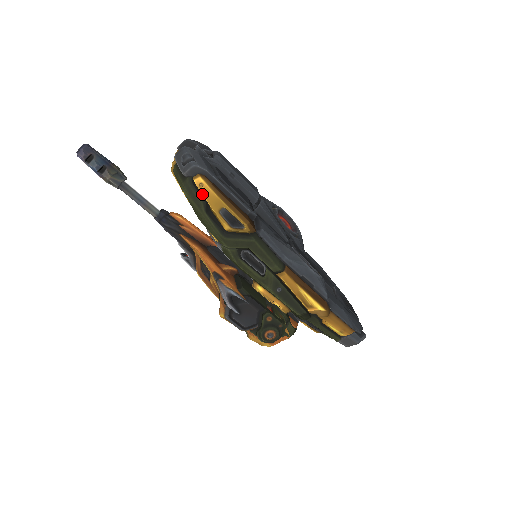
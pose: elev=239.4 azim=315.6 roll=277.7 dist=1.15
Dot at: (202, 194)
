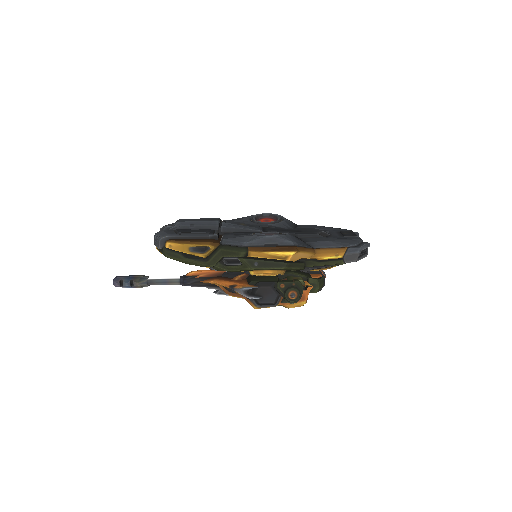
Dot at: (175, 250)
